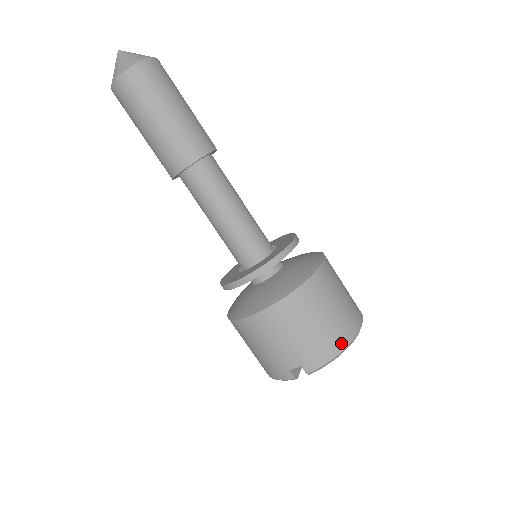
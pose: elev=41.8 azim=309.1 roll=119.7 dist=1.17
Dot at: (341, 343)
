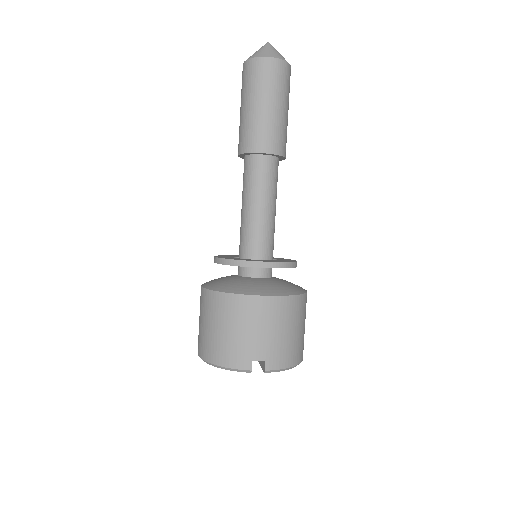
Dot at: (297, 359)
